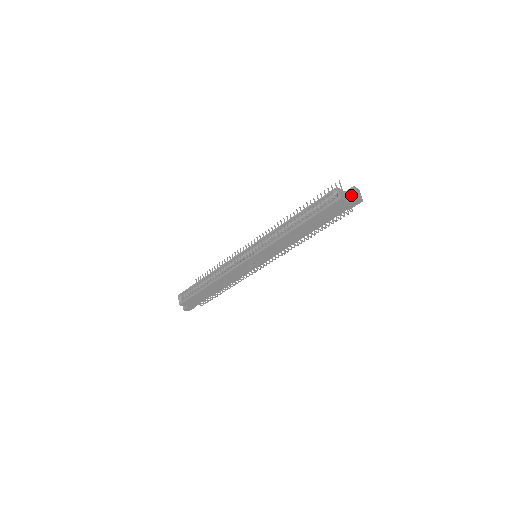
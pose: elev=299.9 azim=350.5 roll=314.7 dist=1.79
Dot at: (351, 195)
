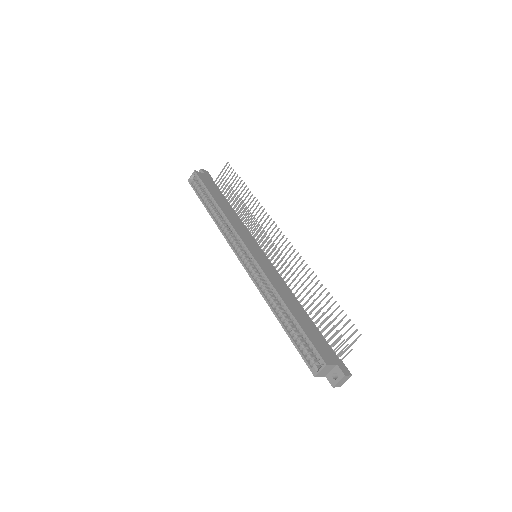
Dot at: (338, 372)
